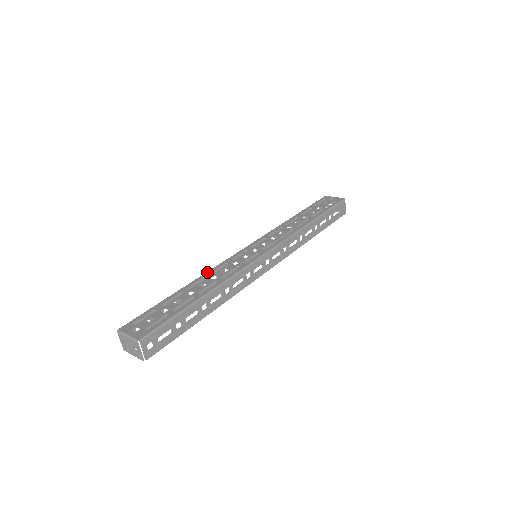
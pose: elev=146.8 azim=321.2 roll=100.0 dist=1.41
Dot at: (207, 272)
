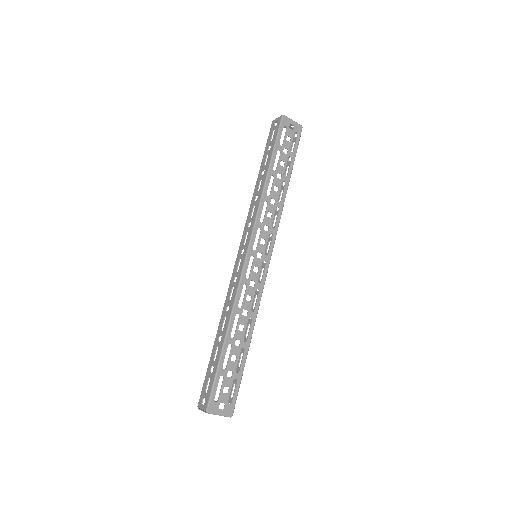
Dot at: (235, 306)
